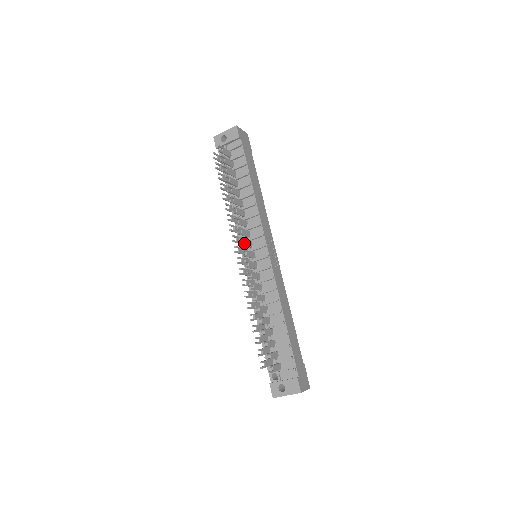
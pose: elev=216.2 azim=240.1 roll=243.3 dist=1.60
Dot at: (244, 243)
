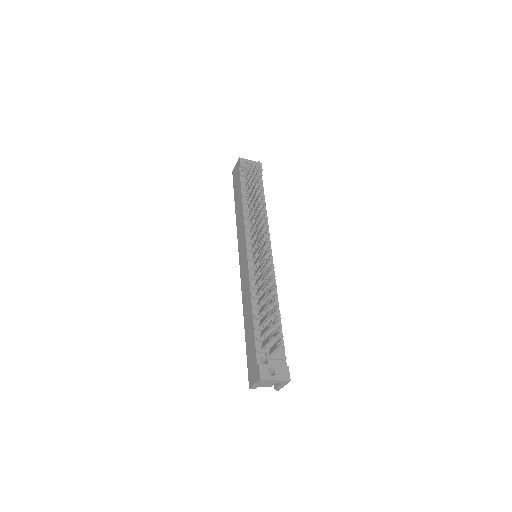
Dot at: (265, 235)
